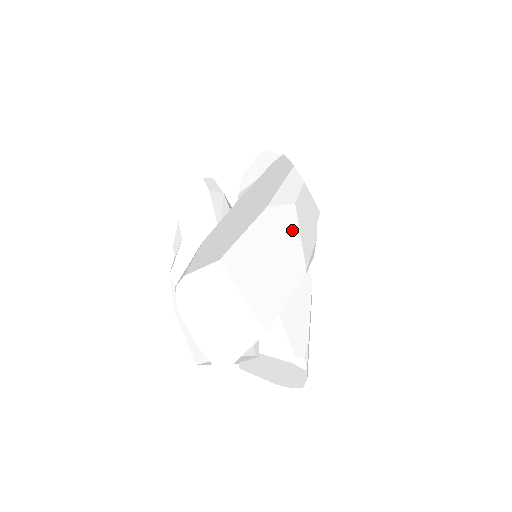
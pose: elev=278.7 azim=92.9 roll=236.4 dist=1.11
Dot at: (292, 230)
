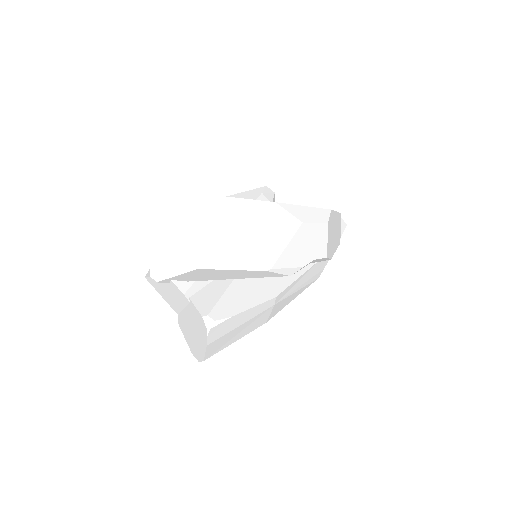
Dot at: (283, 235)
